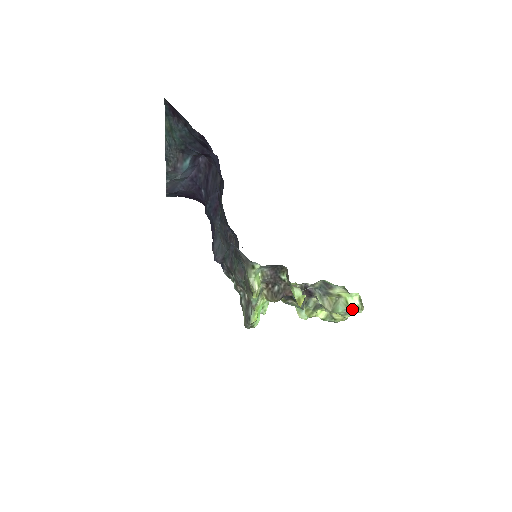
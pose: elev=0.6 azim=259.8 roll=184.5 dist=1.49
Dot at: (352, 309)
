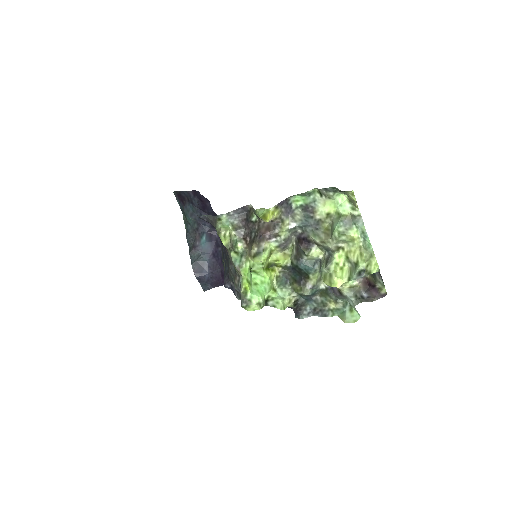
Dot at: (349, 217)
